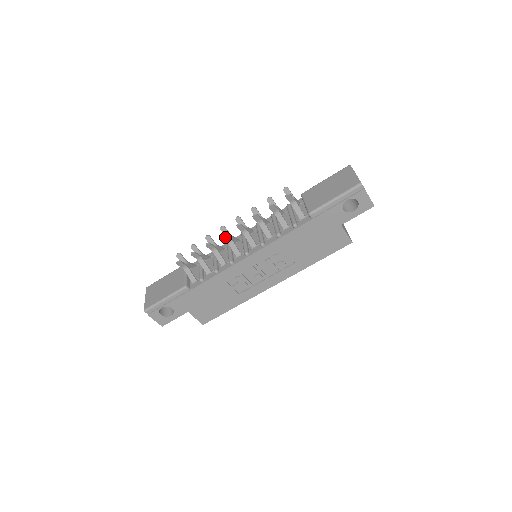
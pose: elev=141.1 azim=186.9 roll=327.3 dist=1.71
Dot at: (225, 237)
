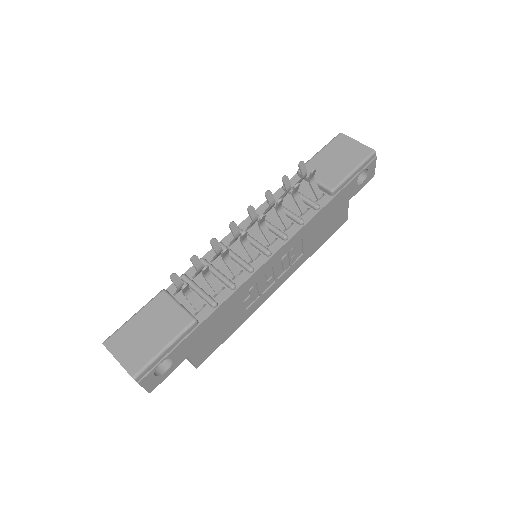
Dot at: (244, 236)
